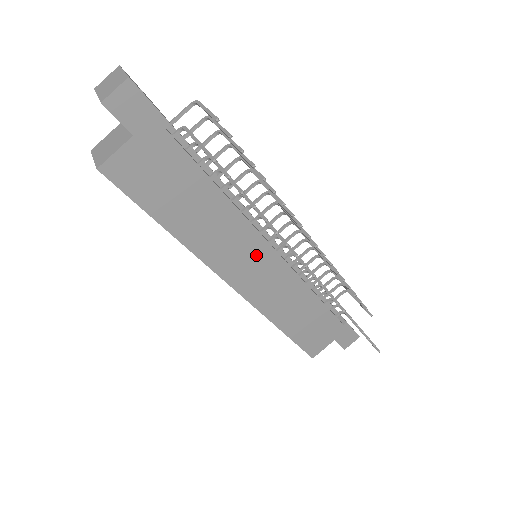
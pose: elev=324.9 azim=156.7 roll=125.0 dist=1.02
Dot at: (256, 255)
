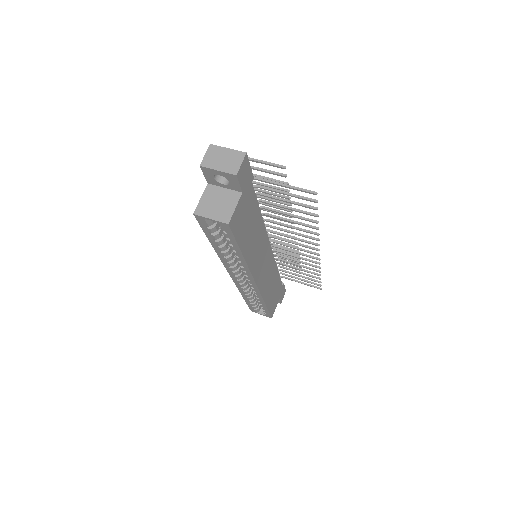
Dot at: (265, 254)
